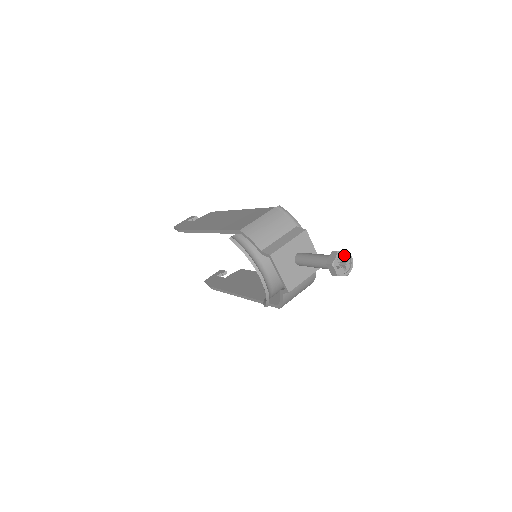
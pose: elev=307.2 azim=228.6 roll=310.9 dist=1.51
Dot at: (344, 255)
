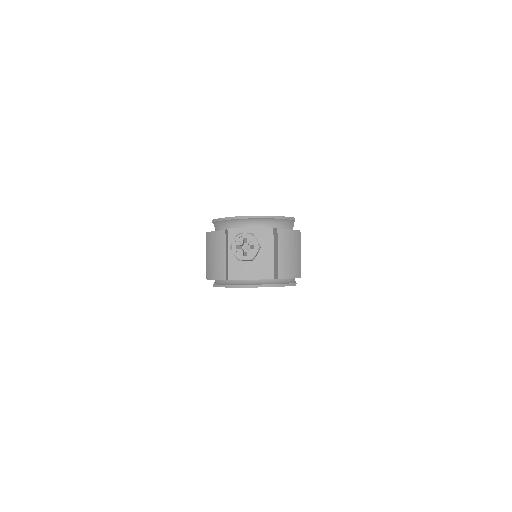
Dot at: (238, 241)
